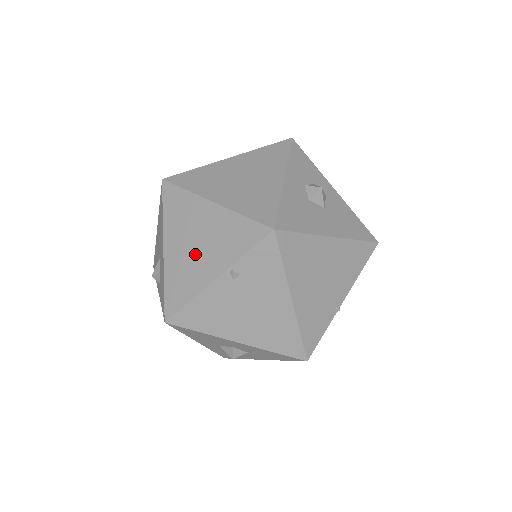
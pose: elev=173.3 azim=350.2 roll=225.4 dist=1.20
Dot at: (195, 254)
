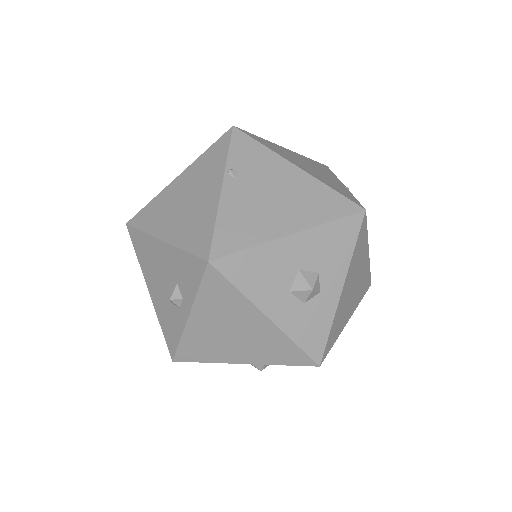
Dot at: (191, 205)
